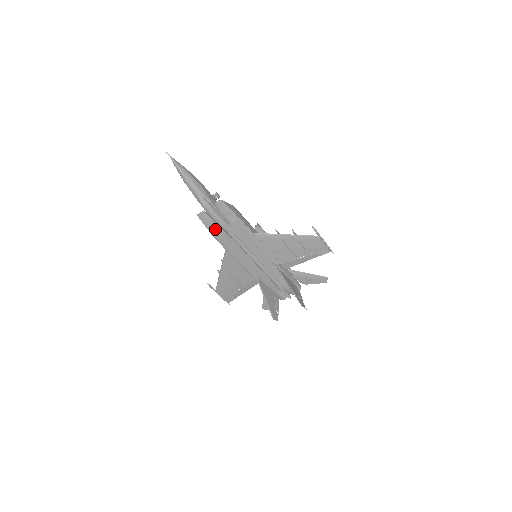
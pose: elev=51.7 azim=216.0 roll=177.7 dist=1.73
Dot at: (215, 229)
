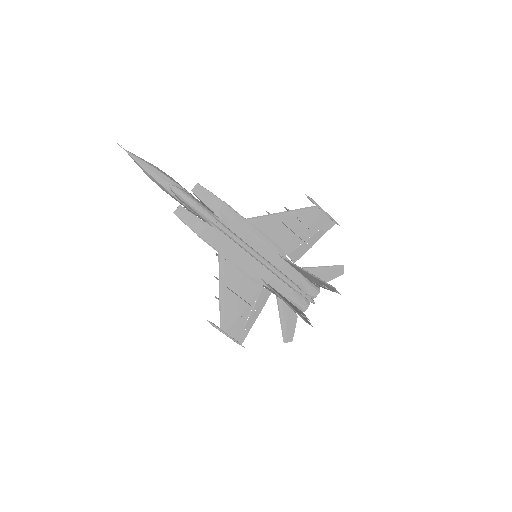
Dot at: (200, 226)
